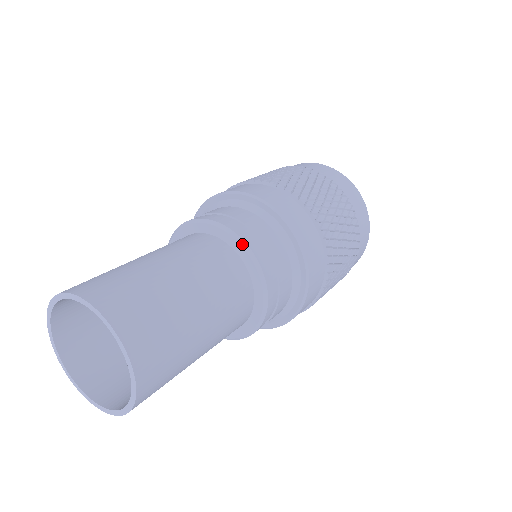
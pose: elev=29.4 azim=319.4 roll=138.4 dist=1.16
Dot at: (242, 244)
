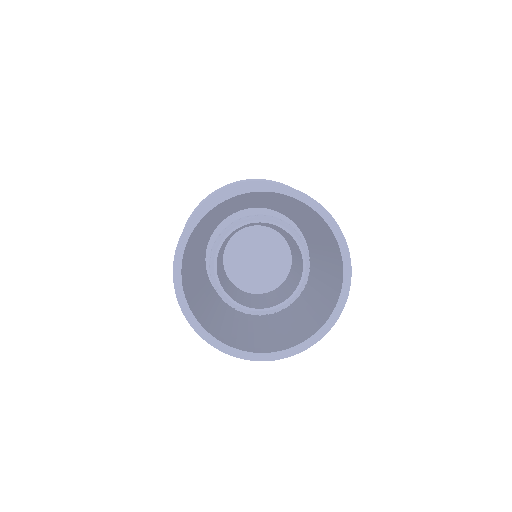
Dot at: occluded
